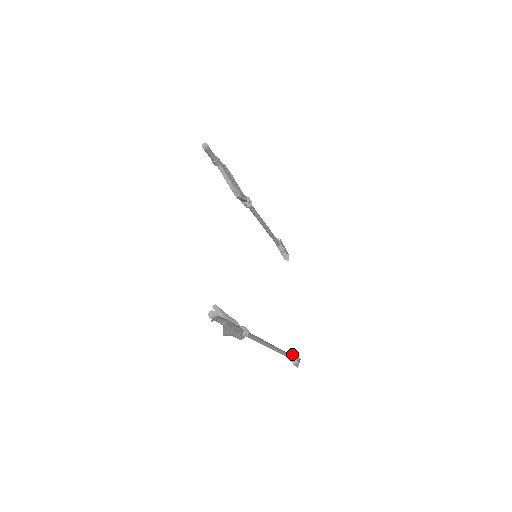
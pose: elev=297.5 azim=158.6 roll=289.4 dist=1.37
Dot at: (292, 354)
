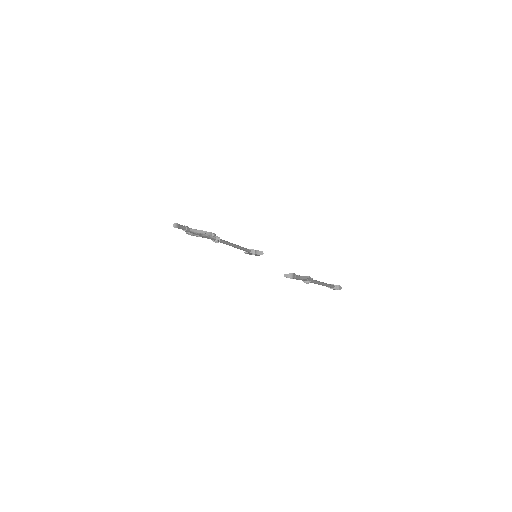
Dot at: occluded
